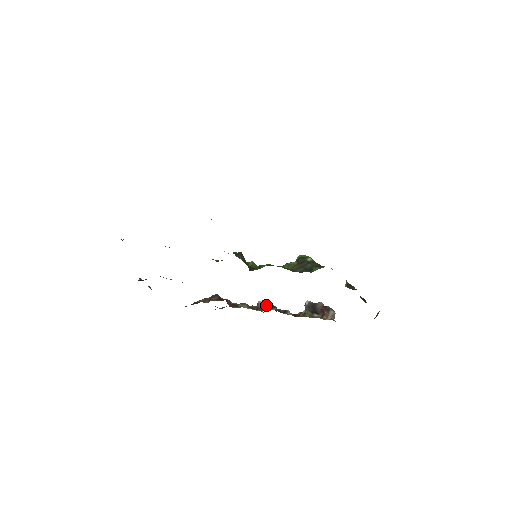
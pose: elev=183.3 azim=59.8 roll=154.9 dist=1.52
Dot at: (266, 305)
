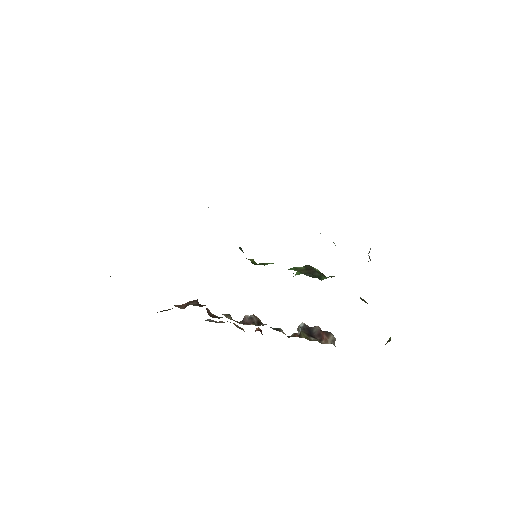
Dot at: (255, 320)
